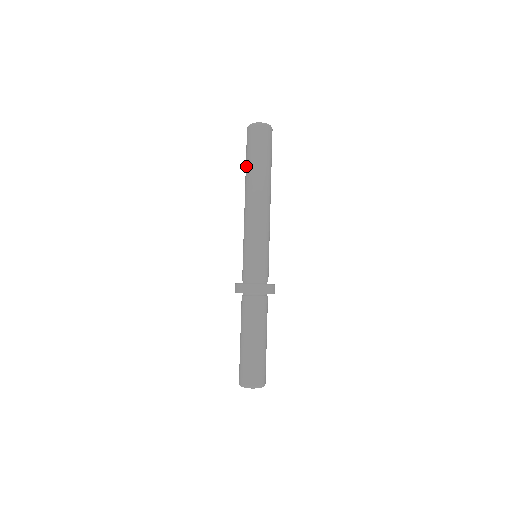
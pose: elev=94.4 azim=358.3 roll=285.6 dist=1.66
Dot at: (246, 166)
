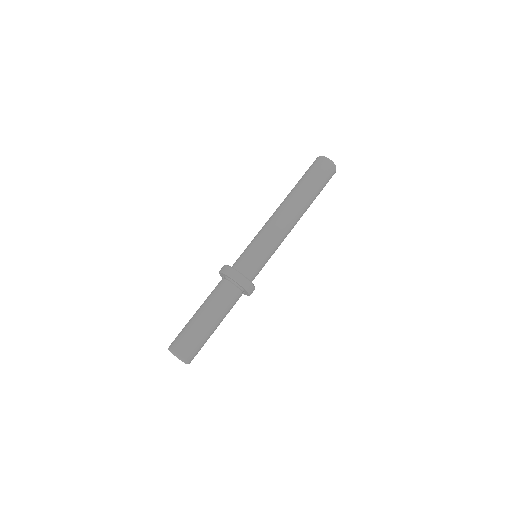
Dot at: (296, 184)
